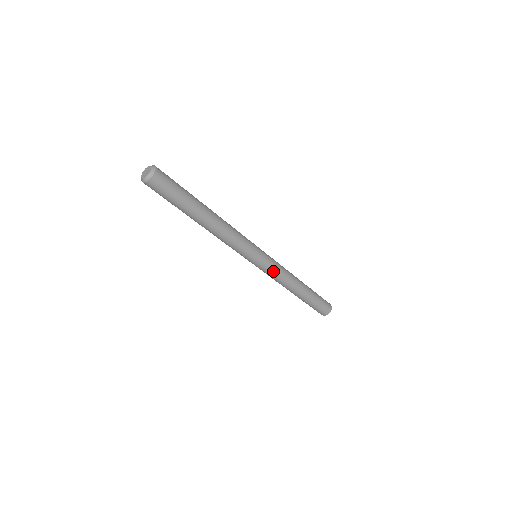
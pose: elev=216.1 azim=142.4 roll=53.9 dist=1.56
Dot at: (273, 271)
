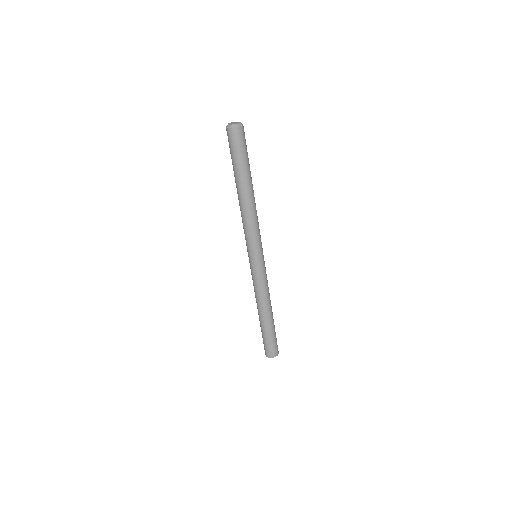
Dot at: (259, 278)
